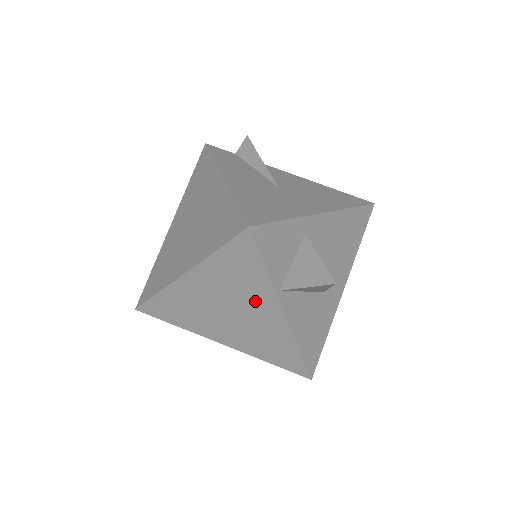
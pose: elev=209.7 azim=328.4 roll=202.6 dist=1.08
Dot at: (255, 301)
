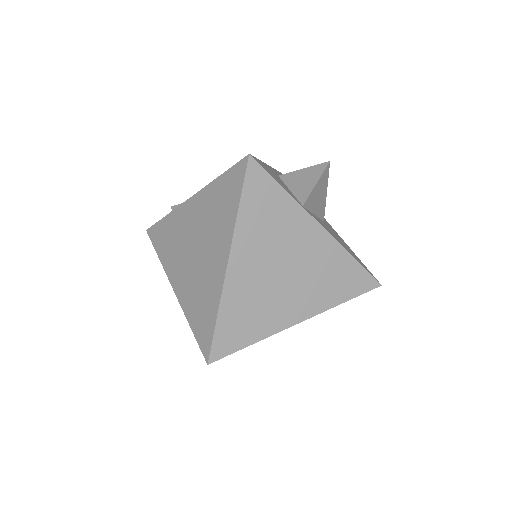
Dot at: (294, 233)
